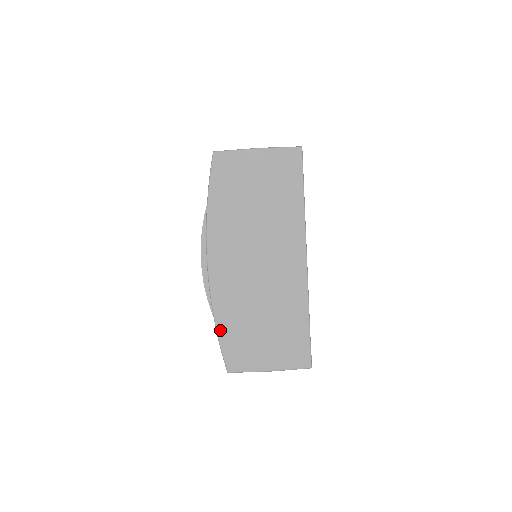
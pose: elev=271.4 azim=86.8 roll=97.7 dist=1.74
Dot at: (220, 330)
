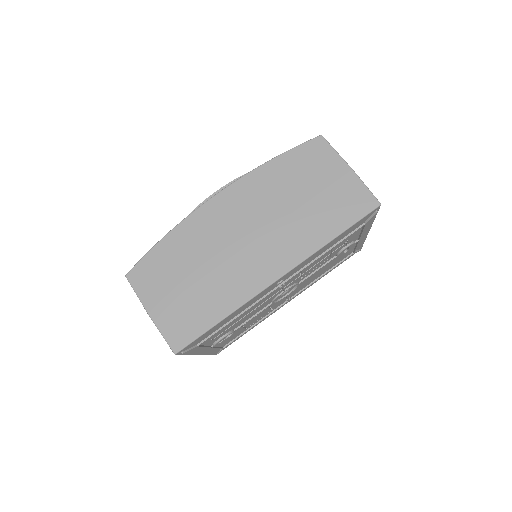
Dot at: (163, 242)
